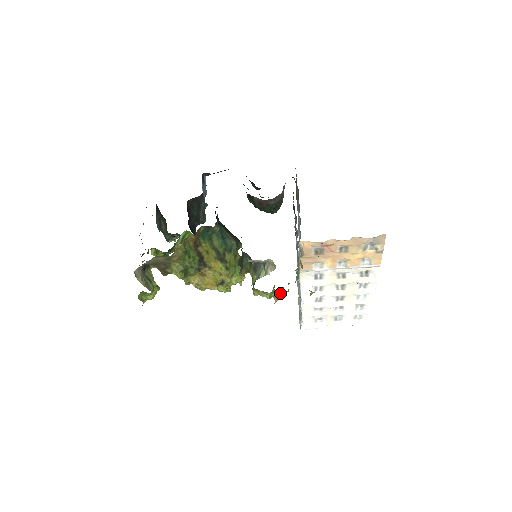
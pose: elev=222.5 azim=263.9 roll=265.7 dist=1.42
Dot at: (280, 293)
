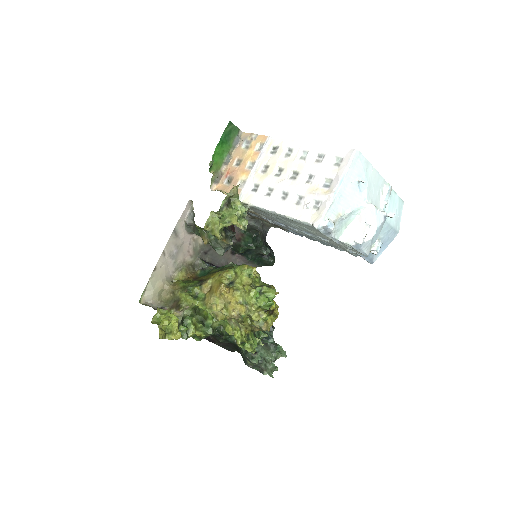
Dot at: (230, 216)
